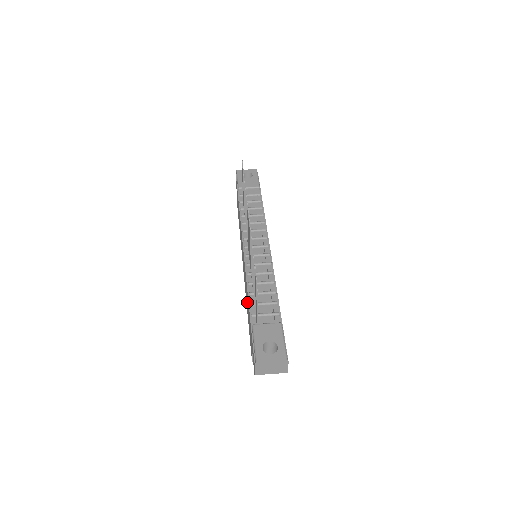
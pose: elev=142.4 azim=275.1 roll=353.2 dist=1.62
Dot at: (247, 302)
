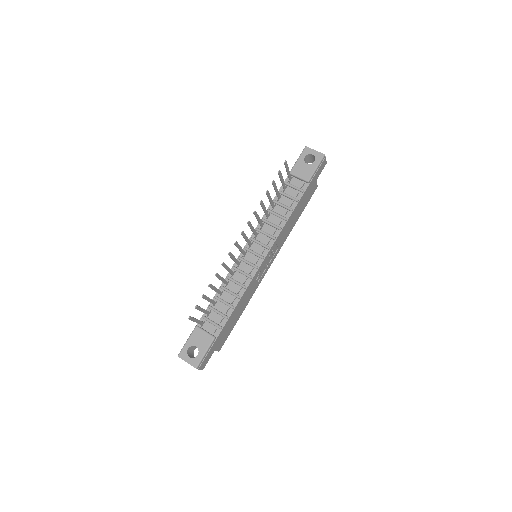
Dot at: occluded
